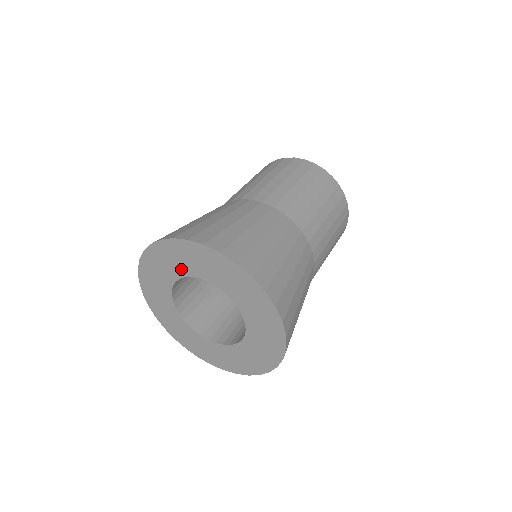
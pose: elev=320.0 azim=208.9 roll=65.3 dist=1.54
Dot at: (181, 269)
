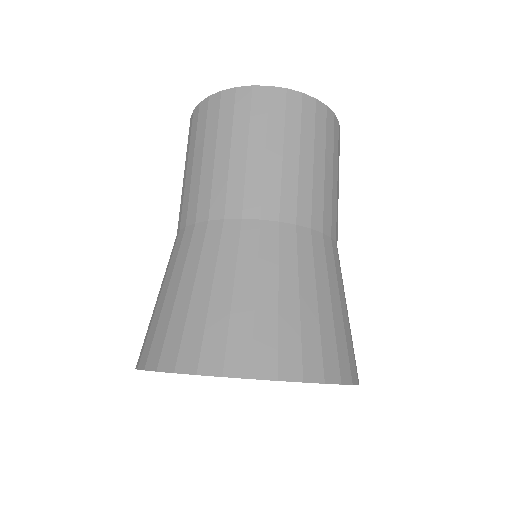
Dot at: occluded
